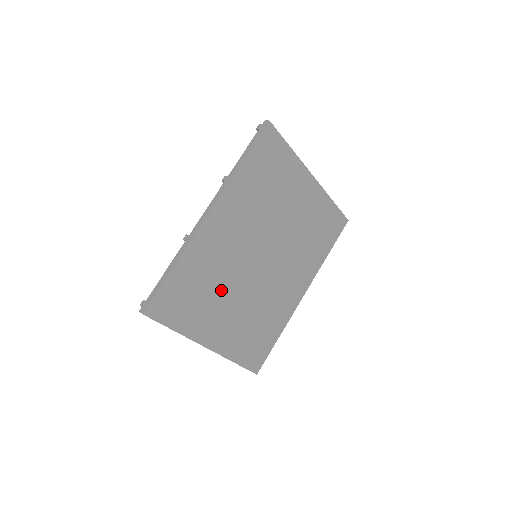
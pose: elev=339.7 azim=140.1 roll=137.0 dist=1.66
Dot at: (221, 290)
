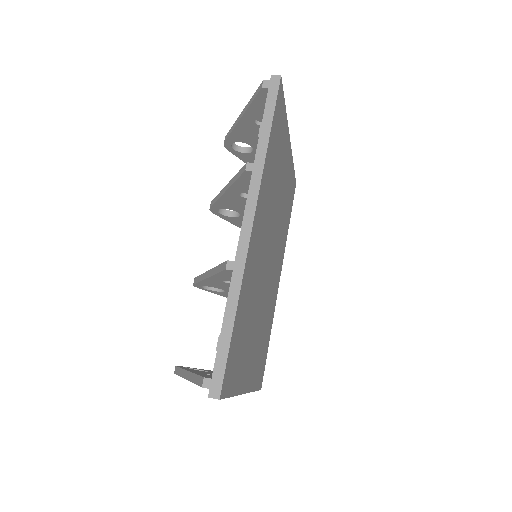
Dot at: (253, 316)
